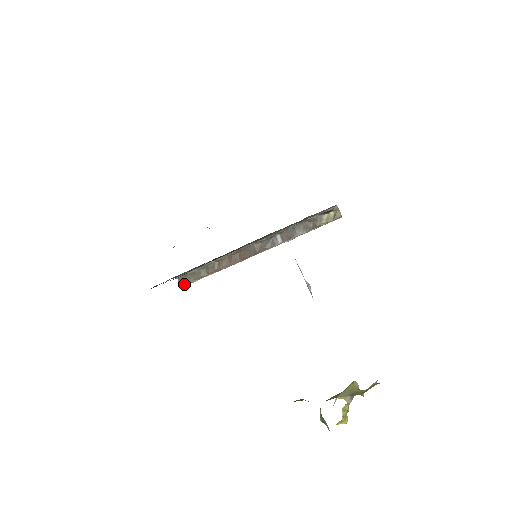
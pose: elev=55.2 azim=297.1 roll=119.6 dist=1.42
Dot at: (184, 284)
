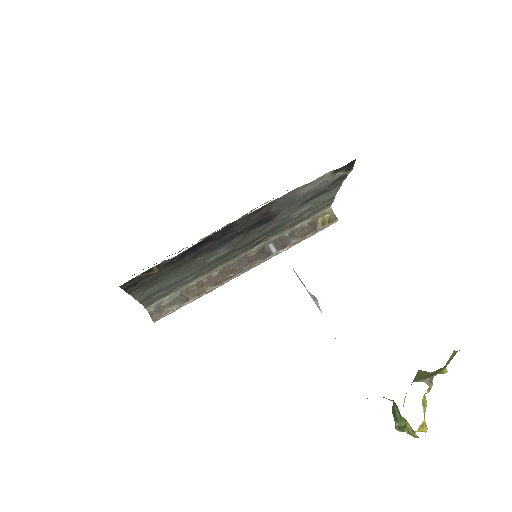
Dot at: (157, 316)
